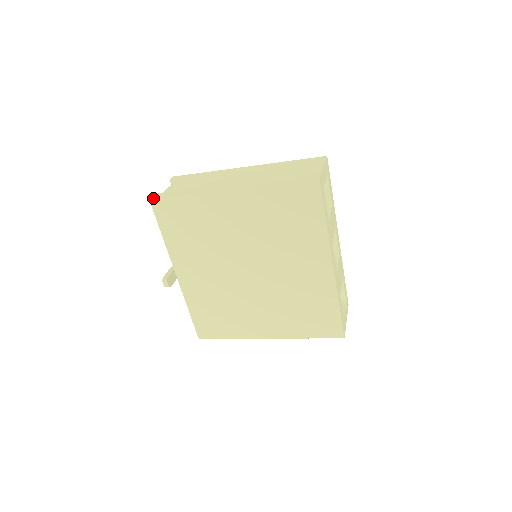
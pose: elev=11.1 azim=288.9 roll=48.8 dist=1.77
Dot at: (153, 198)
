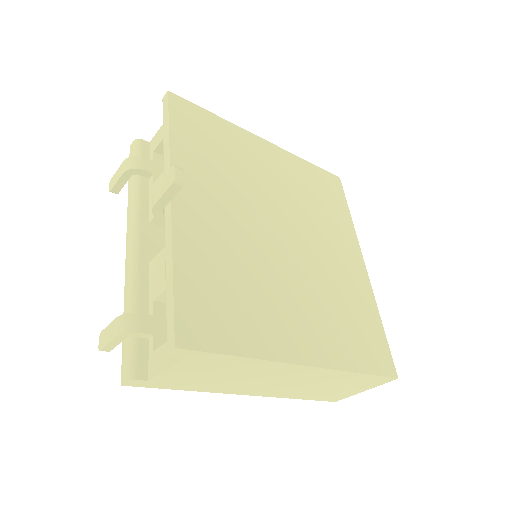
Dot at: (174, 94)
